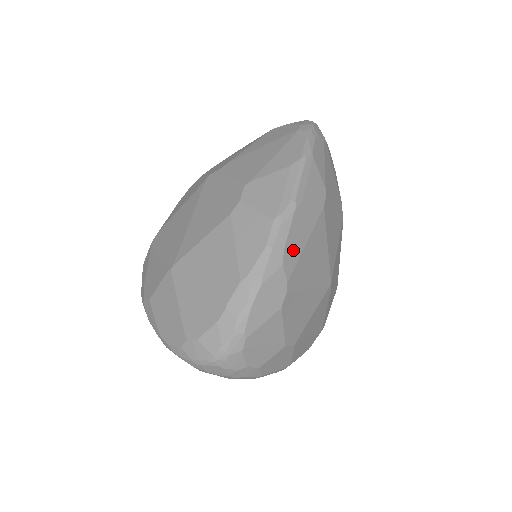
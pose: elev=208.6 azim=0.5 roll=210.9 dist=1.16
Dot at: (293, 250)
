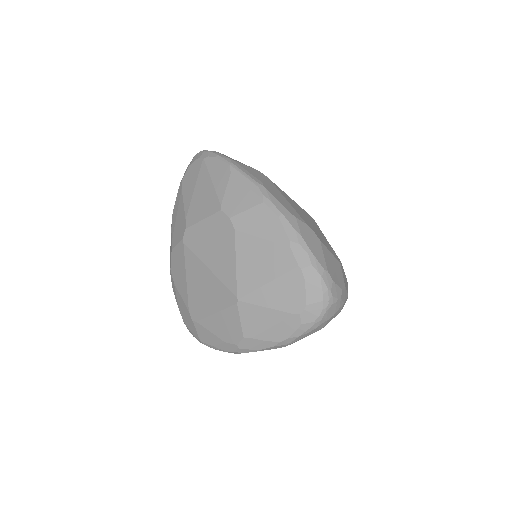
Dot at: (289, 208)
